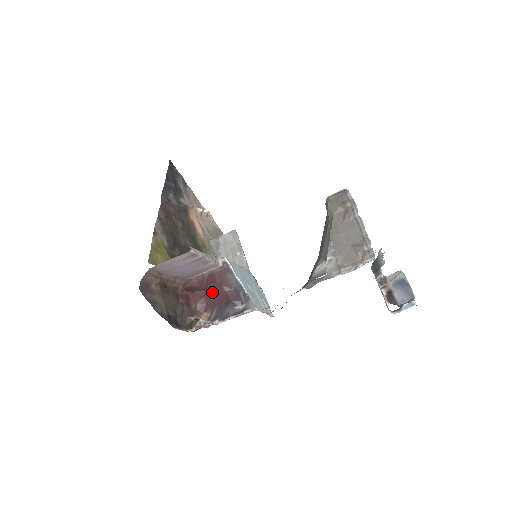
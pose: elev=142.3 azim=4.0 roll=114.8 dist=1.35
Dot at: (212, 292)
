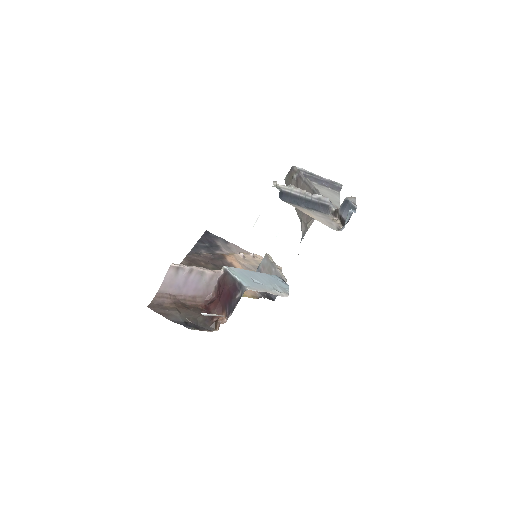
Dot at: (221, 295)
